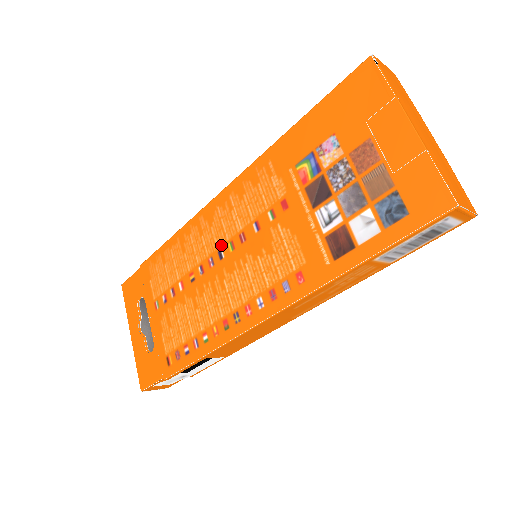
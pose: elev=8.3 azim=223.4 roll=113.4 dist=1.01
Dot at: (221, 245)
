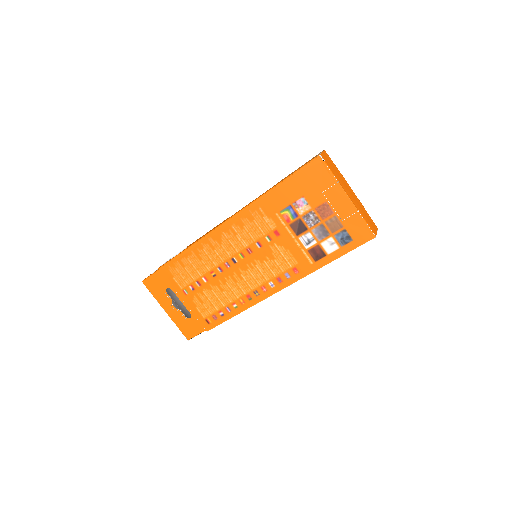
Dot at: (233, 255)
